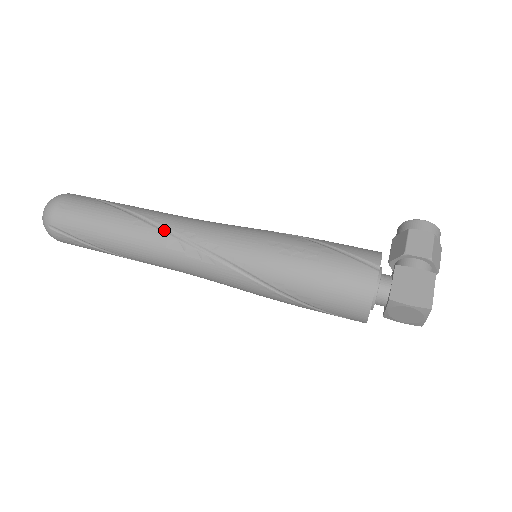
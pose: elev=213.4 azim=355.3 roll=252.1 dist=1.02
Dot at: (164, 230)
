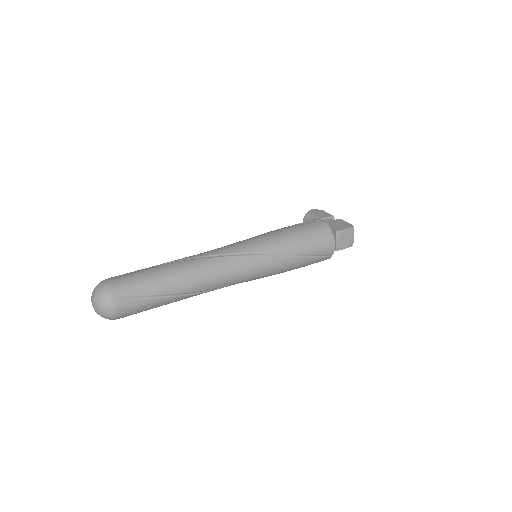
Dot at: (202, 258)
